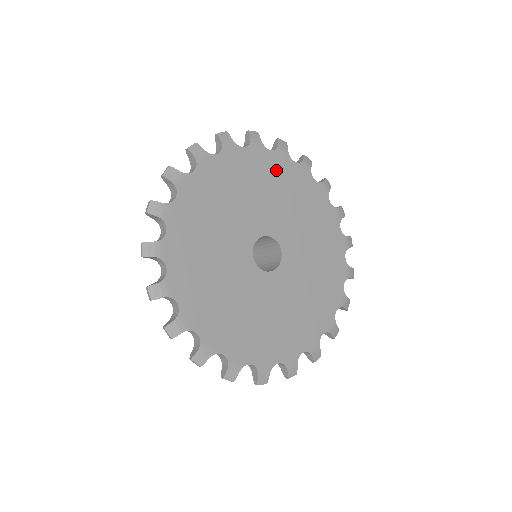
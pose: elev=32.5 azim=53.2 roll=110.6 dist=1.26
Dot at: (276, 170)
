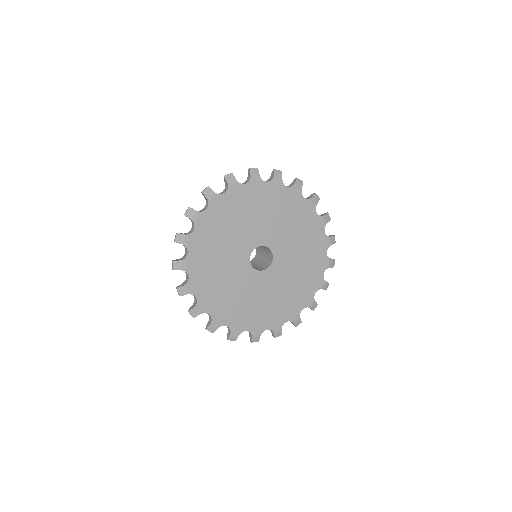
Dot at: (271, 196)
